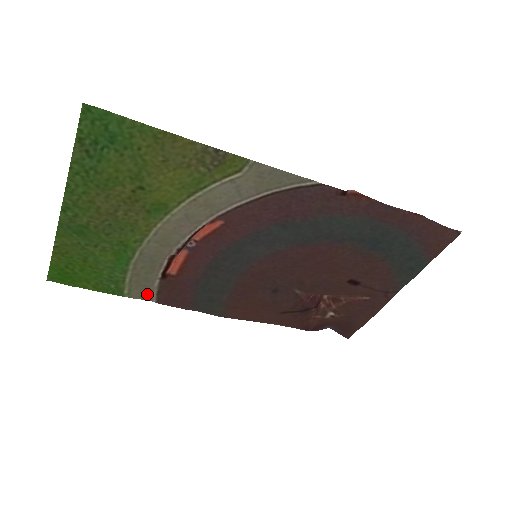
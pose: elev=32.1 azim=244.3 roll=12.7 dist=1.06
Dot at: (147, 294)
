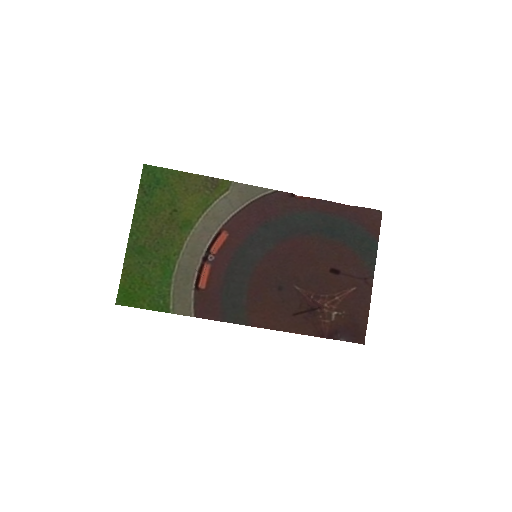
Dot at: (187, 309)
